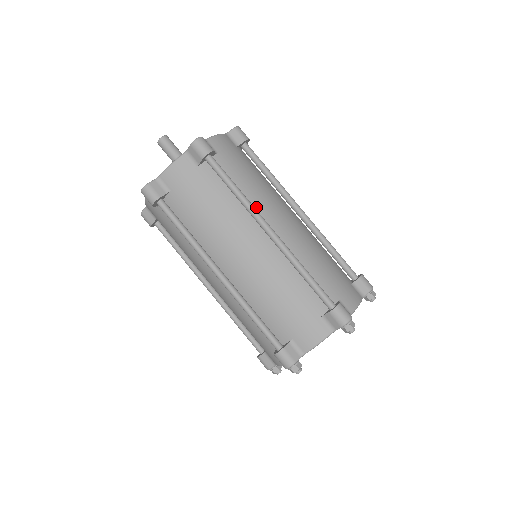
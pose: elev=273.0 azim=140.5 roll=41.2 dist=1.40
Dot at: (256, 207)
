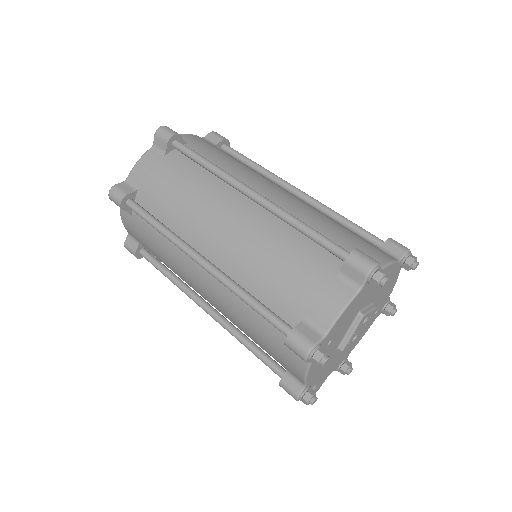
Dot at: occluded
